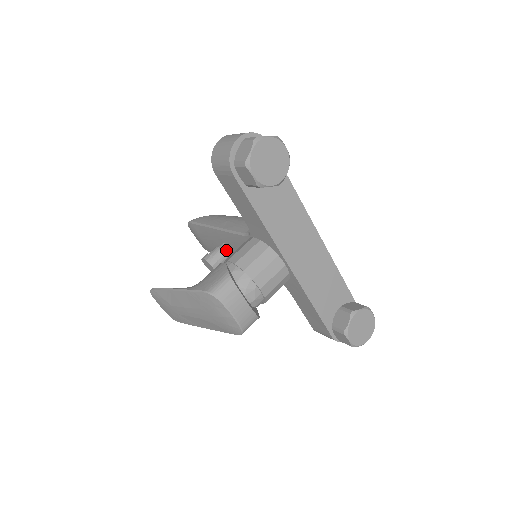
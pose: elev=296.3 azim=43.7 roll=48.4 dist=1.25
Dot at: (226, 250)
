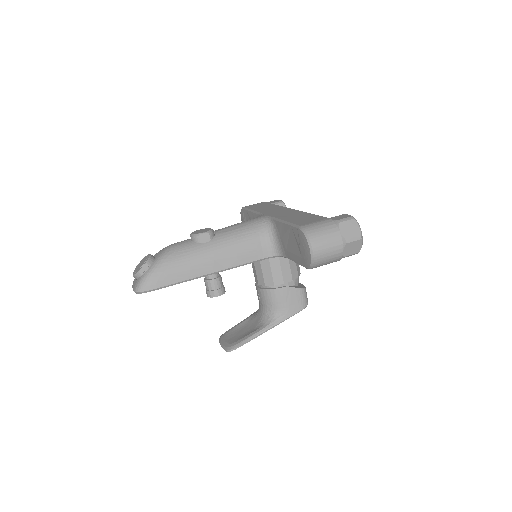
Dot at: (218, 273)
